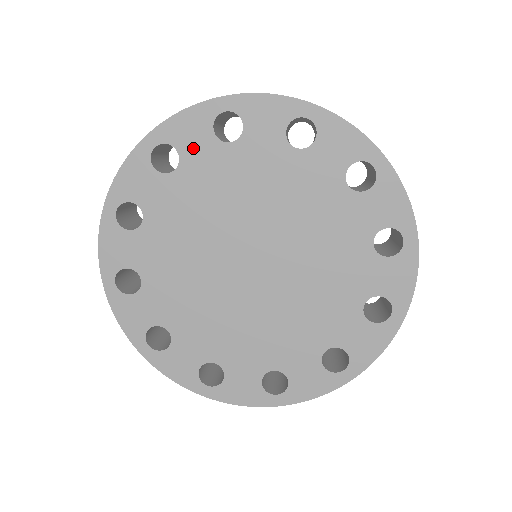
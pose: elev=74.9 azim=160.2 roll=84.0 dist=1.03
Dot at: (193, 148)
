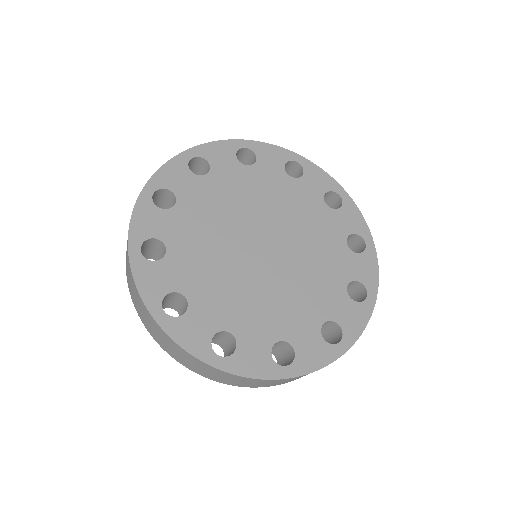
Dot at: (221, 164)
